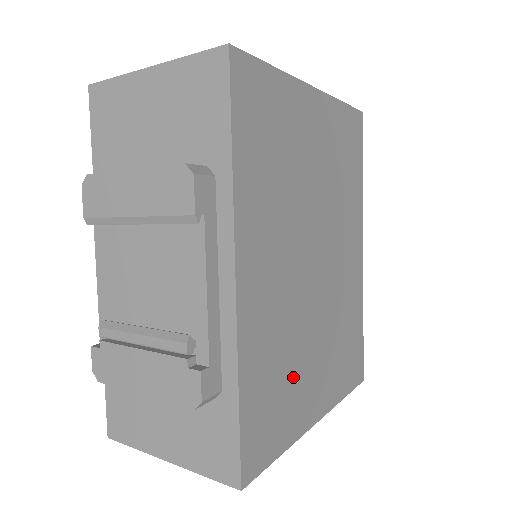
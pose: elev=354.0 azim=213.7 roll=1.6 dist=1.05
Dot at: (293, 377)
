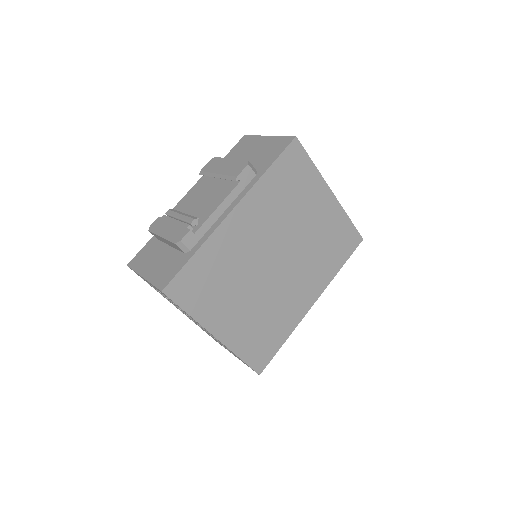
Dot at: (222, 291)
